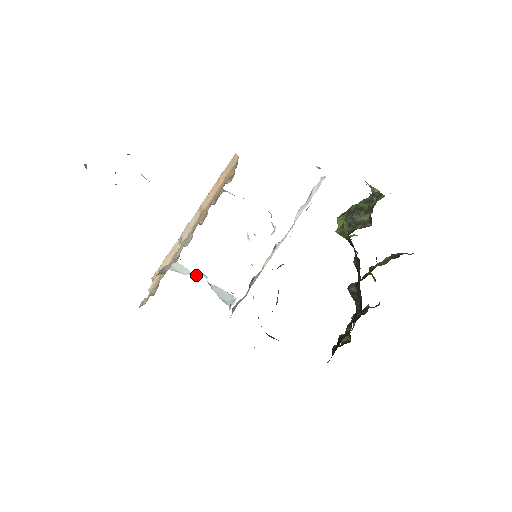
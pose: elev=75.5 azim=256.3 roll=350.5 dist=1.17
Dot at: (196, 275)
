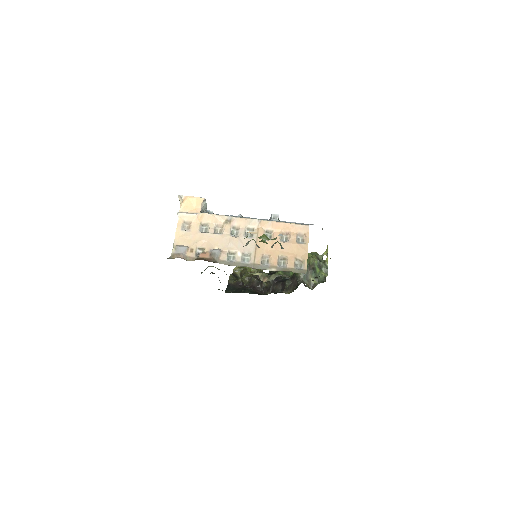
Dot at: (207, 211)
